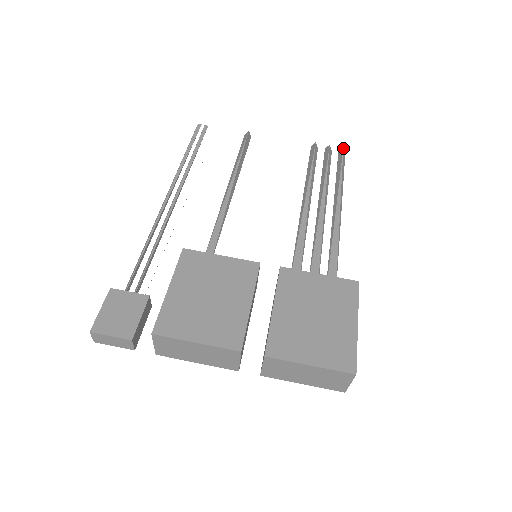
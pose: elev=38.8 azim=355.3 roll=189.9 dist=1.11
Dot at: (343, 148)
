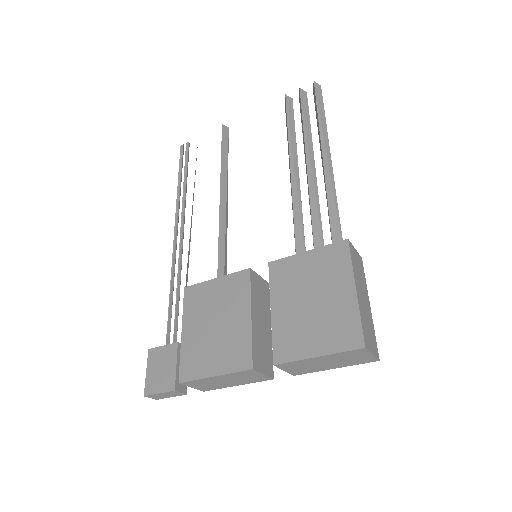
Dot at: (314, 83)
